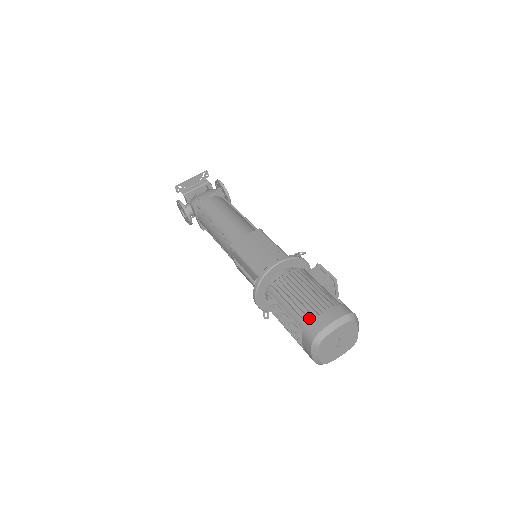
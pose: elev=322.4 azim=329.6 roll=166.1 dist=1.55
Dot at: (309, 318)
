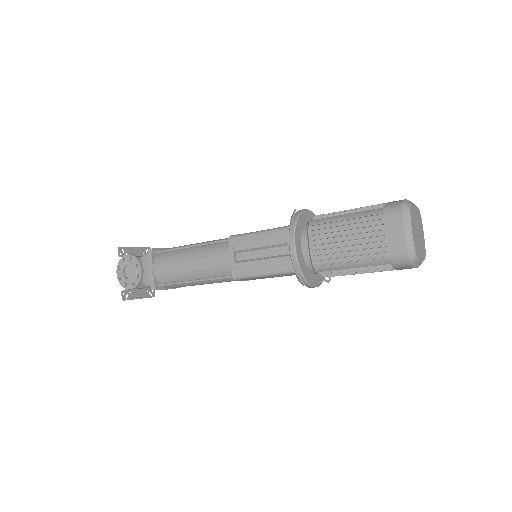
Dot at: (381, 204)
